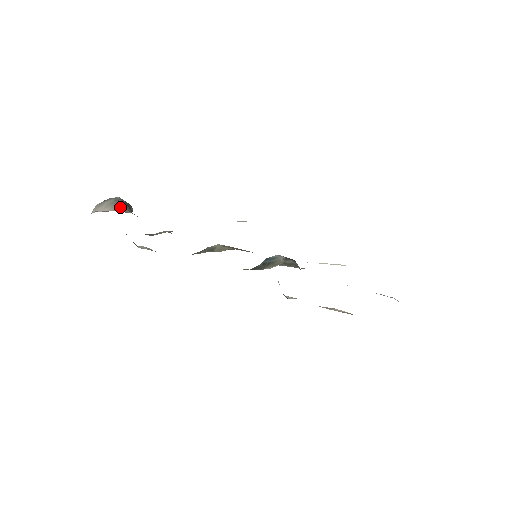
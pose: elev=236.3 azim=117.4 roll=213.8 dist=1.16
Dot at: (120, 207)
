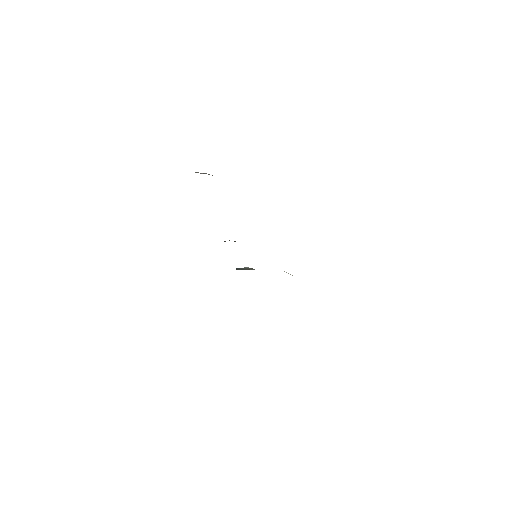
Dot at: occluded
